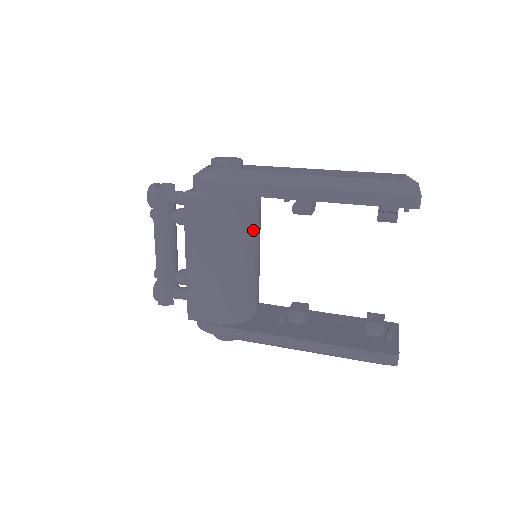
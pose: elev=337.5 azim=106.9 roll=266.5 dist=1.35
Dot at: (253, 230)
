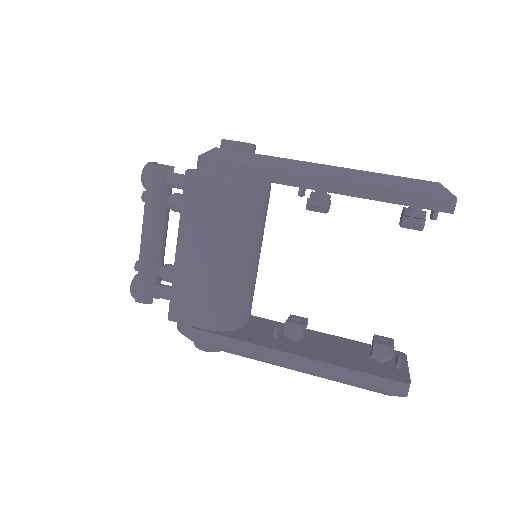
Dot at: (258, 224)
